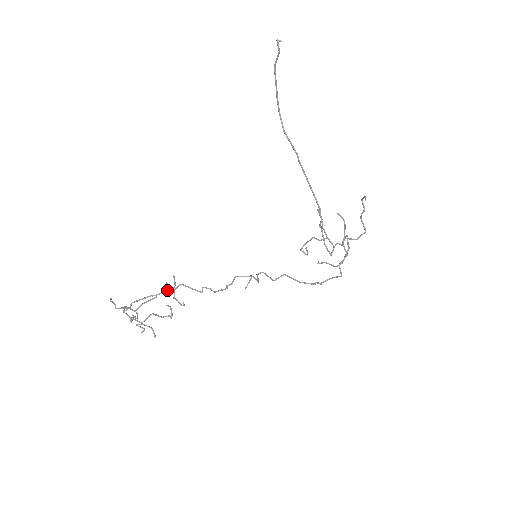
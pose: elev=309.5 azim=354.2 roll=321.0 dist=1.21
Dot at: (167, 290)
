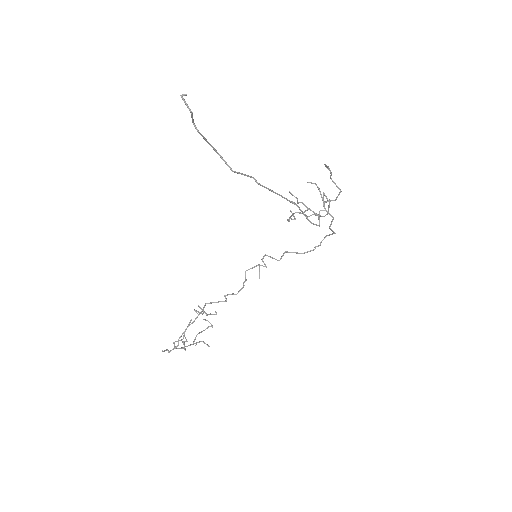
Dot at: (198, 315)
